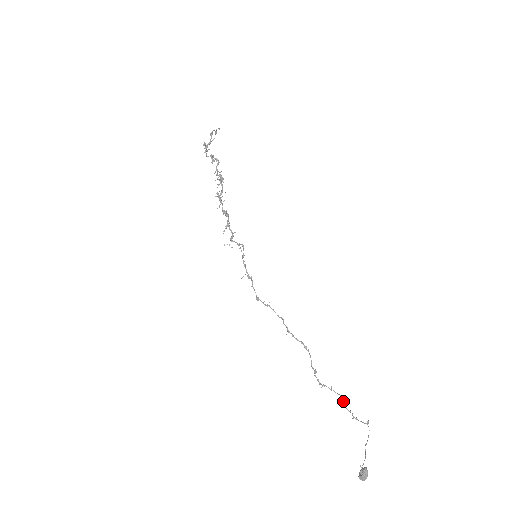
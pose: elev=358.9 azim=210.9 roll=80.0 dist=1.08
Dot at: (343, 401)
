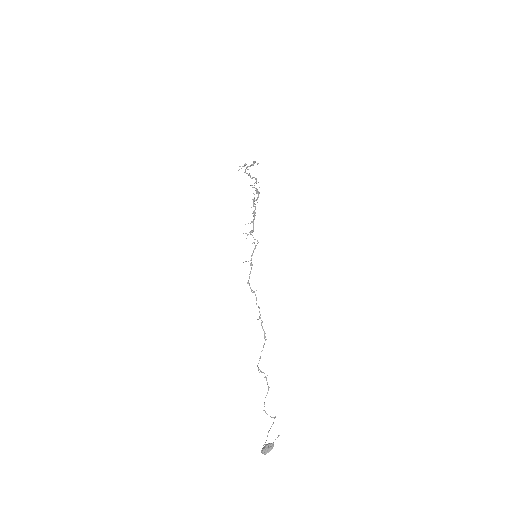
Dot at: occluded
